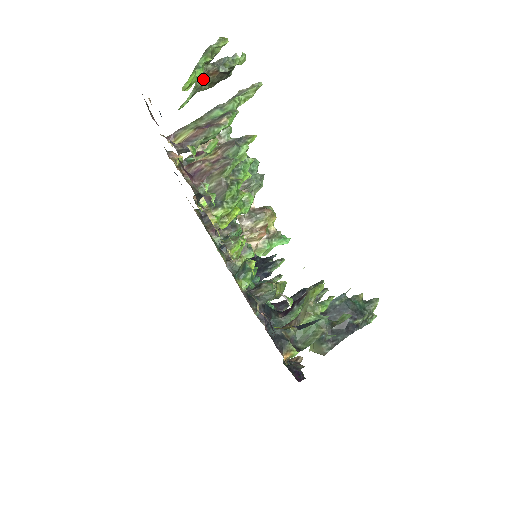
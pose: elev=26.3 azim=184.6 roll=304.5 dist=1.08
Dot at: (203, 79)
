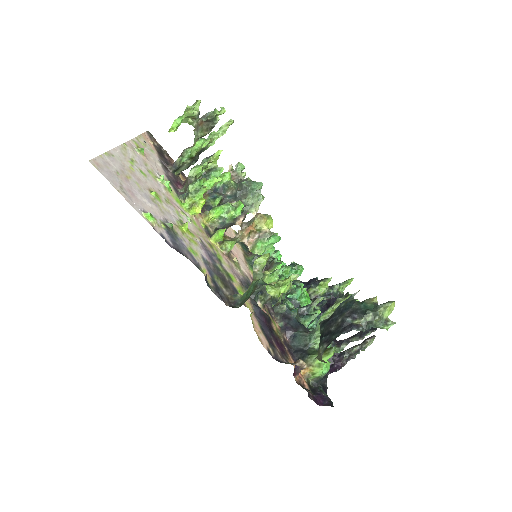
Dot at: (197, 129)
